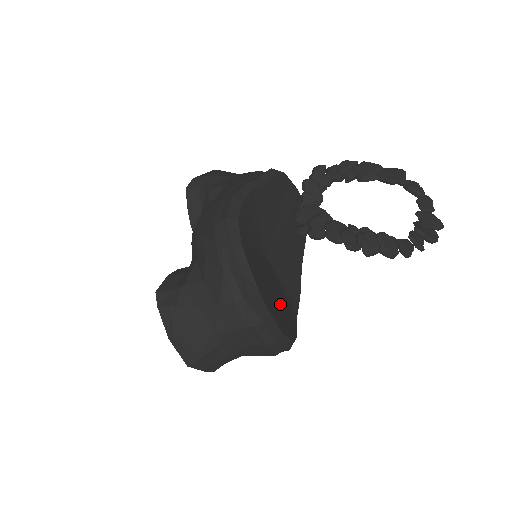
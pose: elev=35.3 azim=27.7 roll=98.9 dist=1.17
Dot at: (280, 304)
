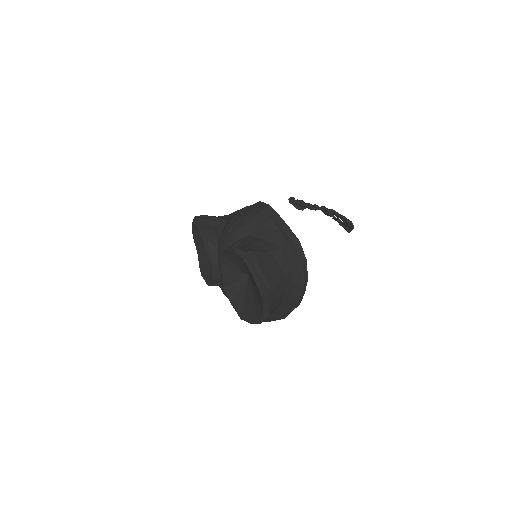
Dot at: occluded
